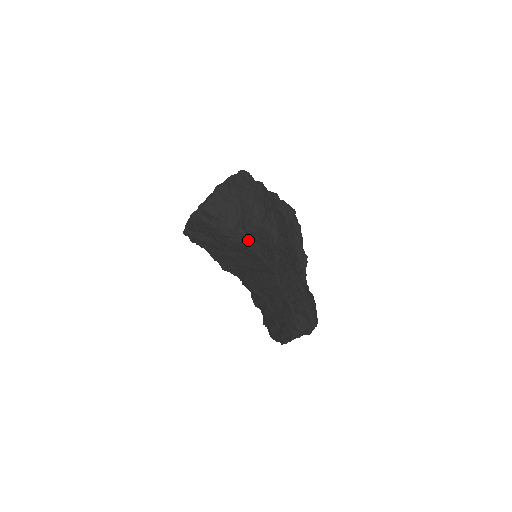
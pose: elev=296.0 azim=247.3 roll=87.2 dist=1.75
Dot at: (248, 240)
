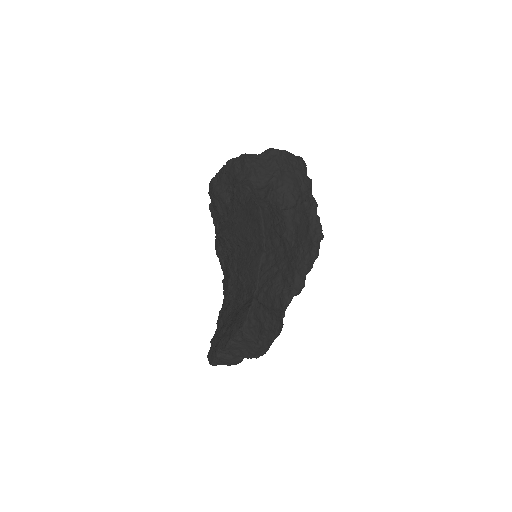
Dot at: (262, 199)
